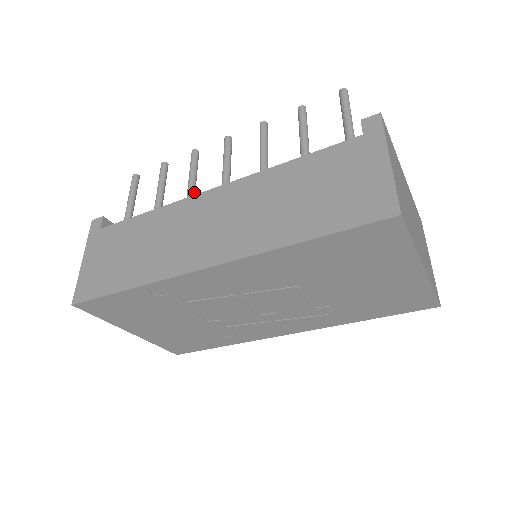
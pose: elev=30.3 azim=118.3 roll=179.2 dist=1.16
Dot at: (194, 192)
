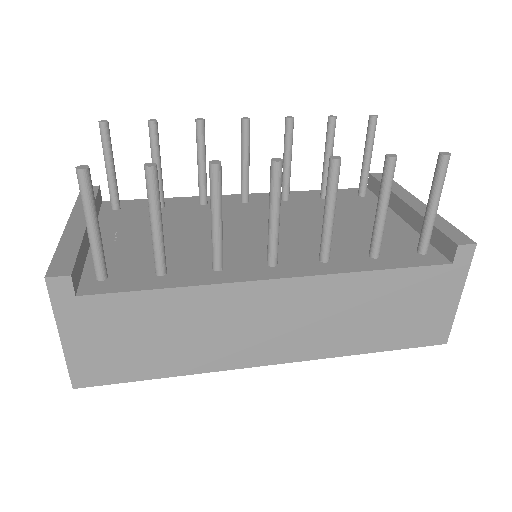
Dot at: (222, 239)
